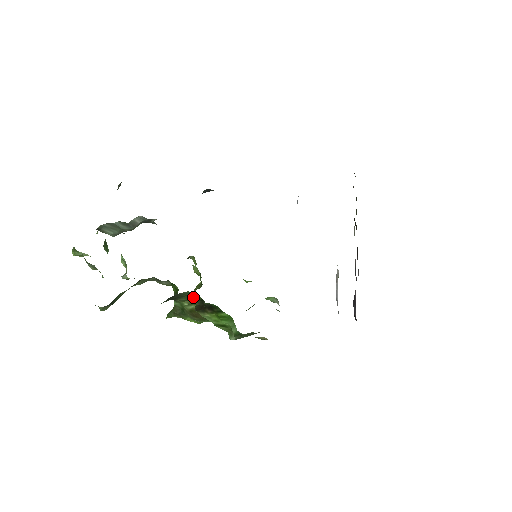
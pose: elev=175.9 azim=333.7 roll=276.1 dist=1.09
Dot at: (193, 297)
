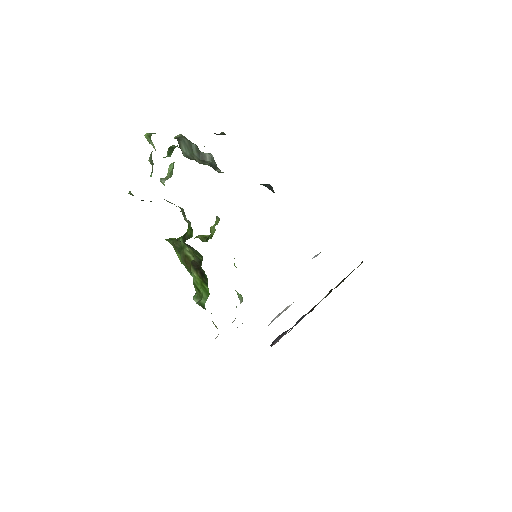
Dot at: (197, 254)
